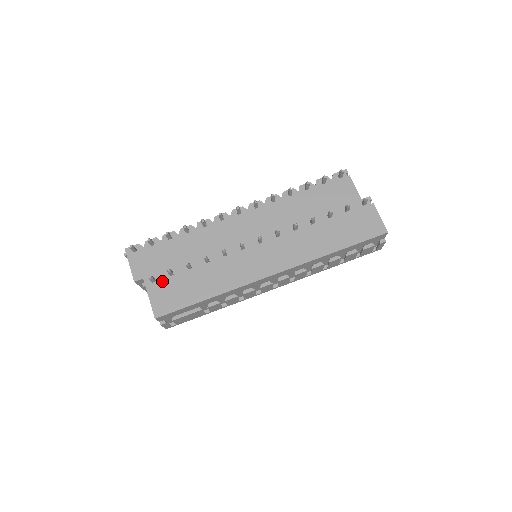
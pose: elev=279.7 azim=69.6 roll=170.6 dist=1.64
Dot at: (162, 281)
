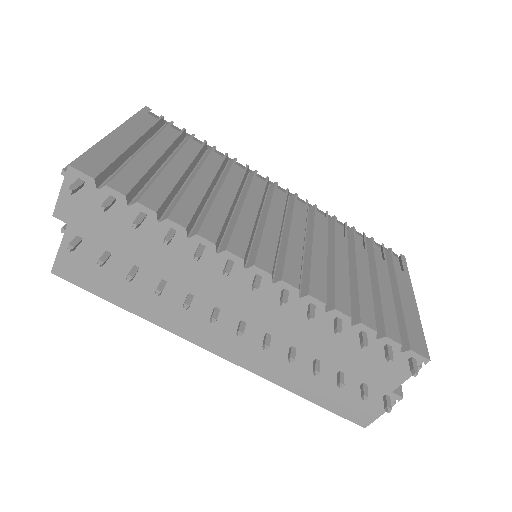
Dot at: (89, 249)
